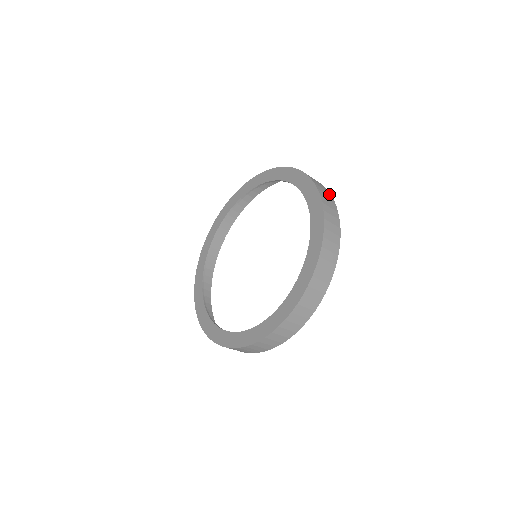
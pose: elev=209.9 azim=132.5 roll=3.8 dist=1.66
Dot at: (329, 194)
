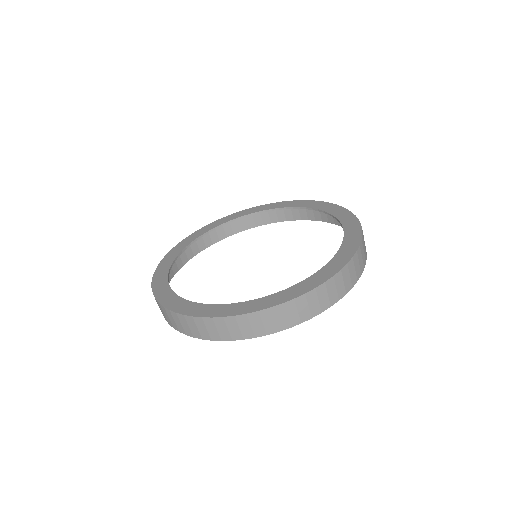
Dot at: (289, 217)
